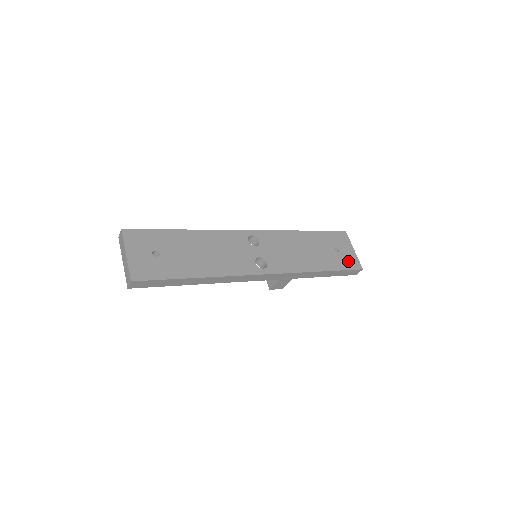
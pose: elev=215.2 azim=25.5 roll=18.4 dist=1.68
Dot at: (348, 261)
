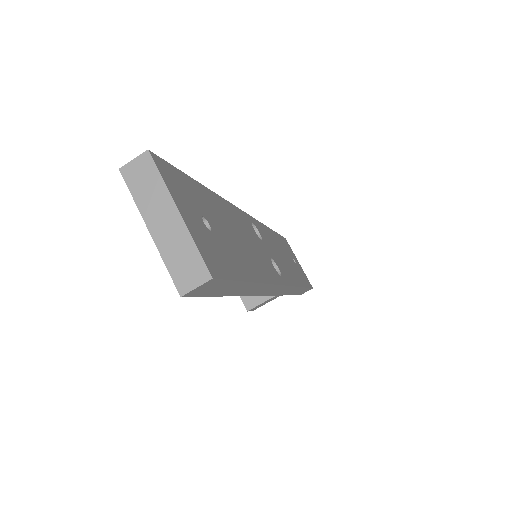
Dot at: (304, 276)
